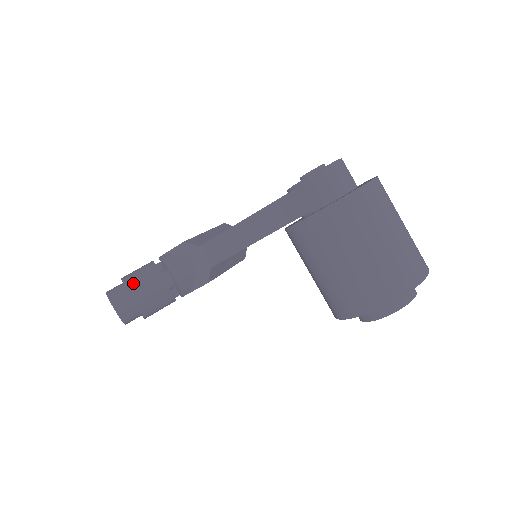
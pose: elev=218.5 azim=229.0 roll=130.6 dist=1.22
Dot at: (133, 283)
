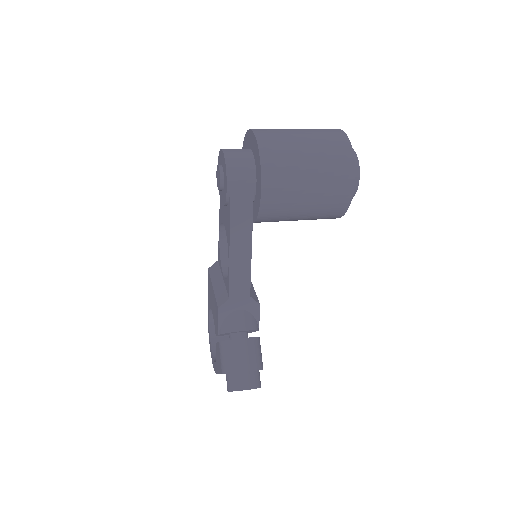
Dot at: (233, 366)
